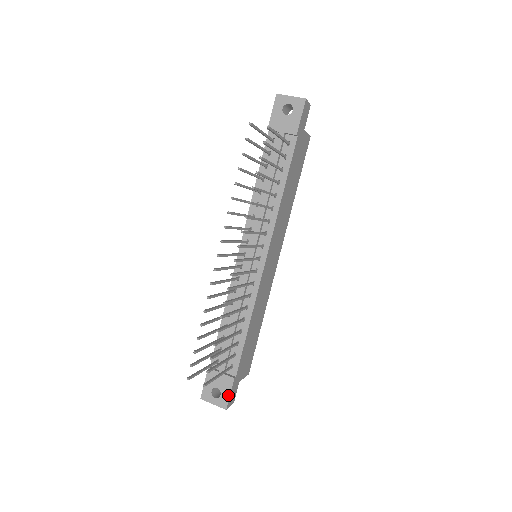
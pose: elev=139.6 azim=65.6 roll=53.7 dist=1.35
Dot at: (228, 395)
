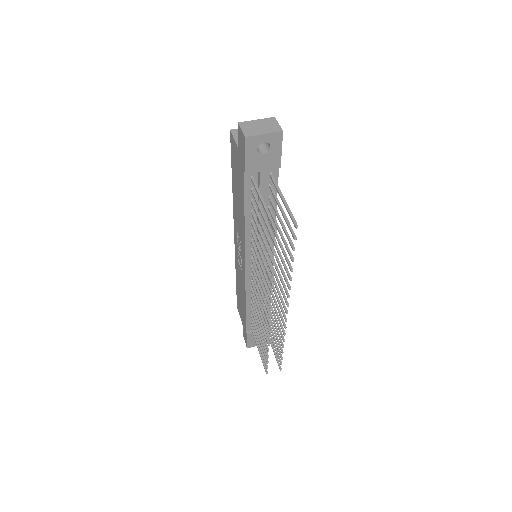
Dot at: occluded
